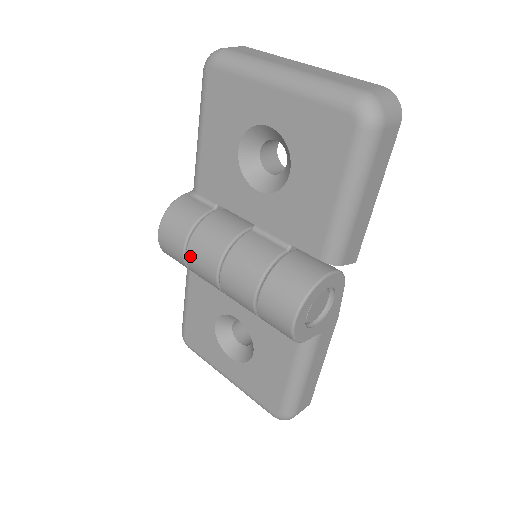
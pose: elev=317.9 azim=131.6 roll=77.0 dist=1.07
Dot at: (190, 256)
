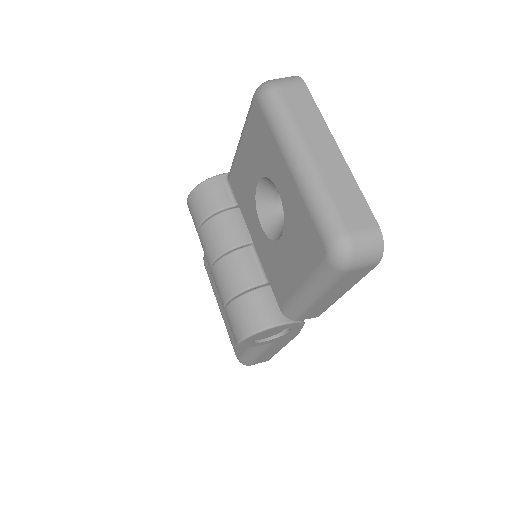
Dot at: (200, 236)
